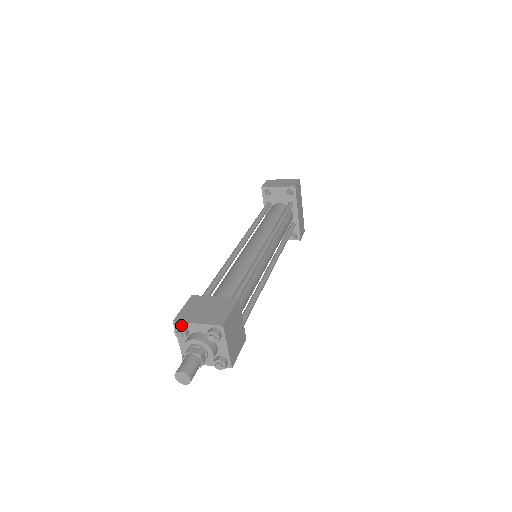
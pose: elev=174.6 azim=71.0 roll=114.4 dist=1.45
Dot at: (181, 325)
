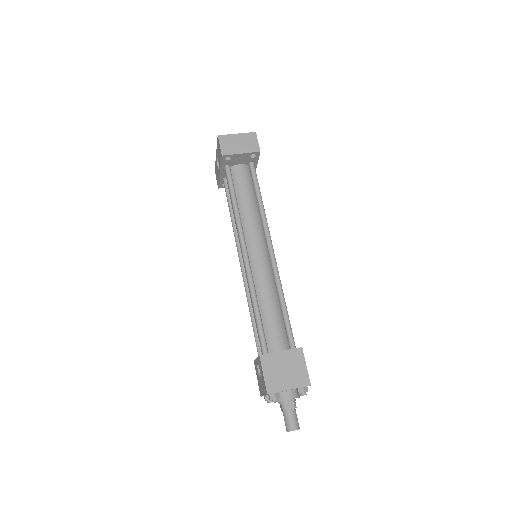
Dot at: (275, 394)
